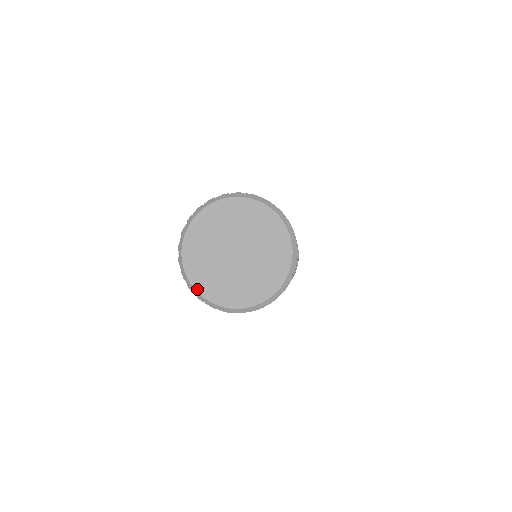
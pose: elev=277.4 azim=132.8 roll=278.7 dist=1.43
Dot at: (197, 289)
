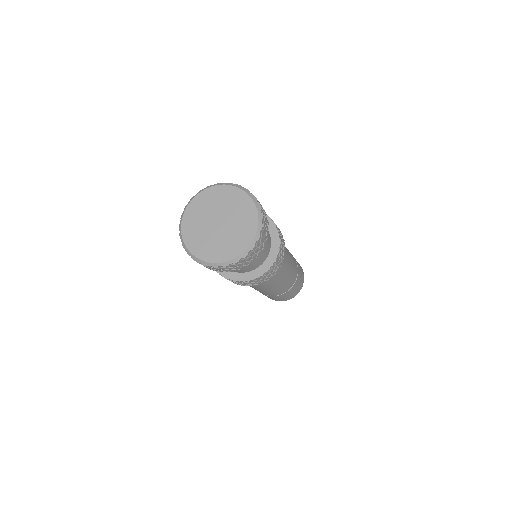
Dot at: (184, 238)
